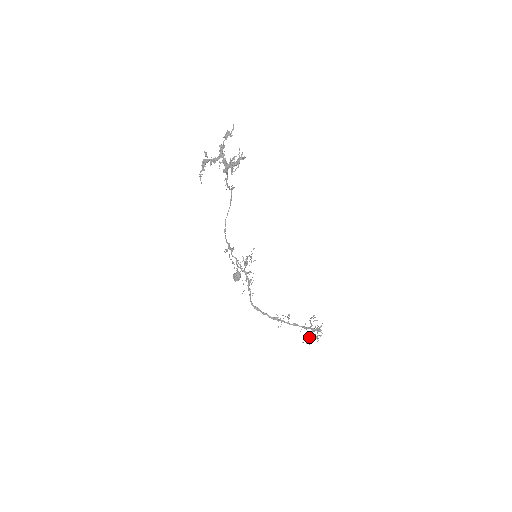
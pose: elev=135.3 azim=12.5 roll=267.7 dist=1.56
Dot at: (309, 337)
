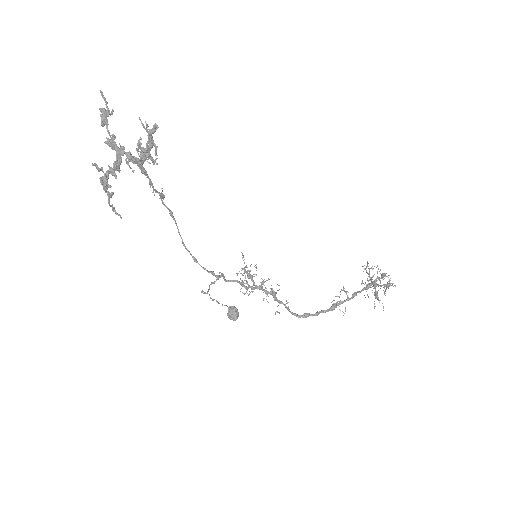
Dot at: (377, 294)
